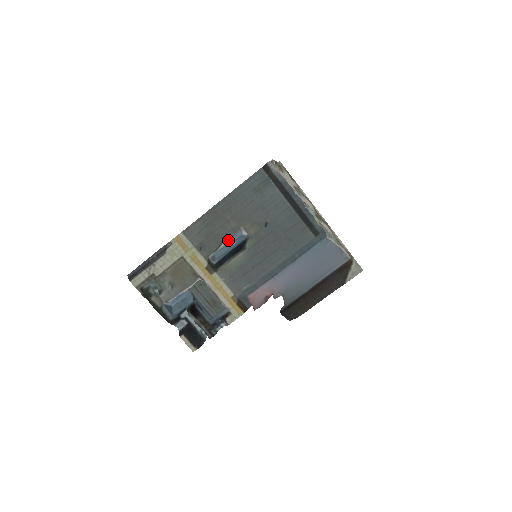
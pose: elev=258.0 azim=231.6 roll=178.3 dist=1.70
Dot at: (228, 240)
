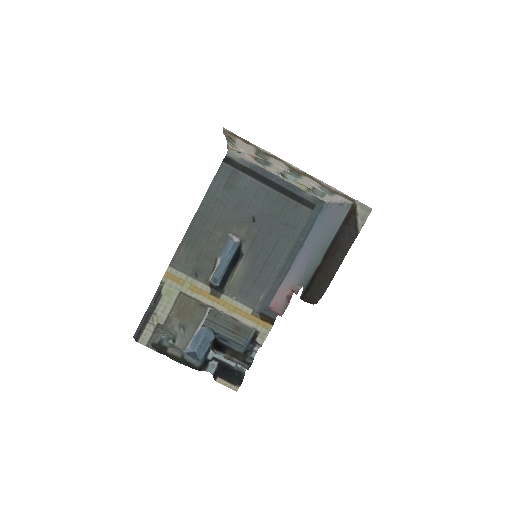
Dot at: (222, 254)
